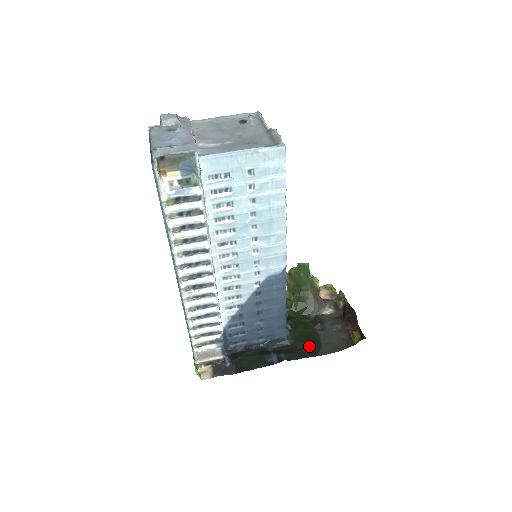
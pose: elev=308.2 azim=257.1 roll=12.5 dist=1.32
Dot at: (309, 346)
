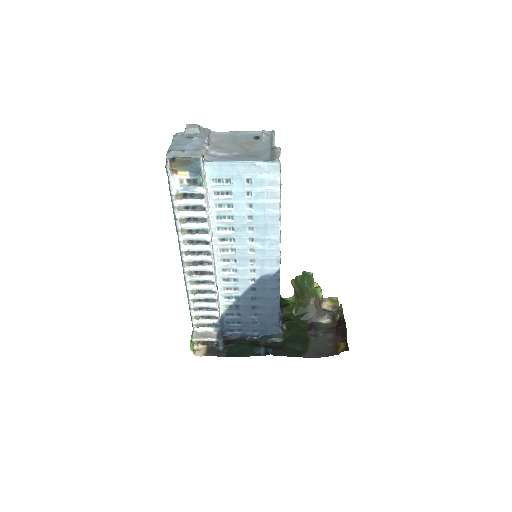
Dot at: (297, 347)
